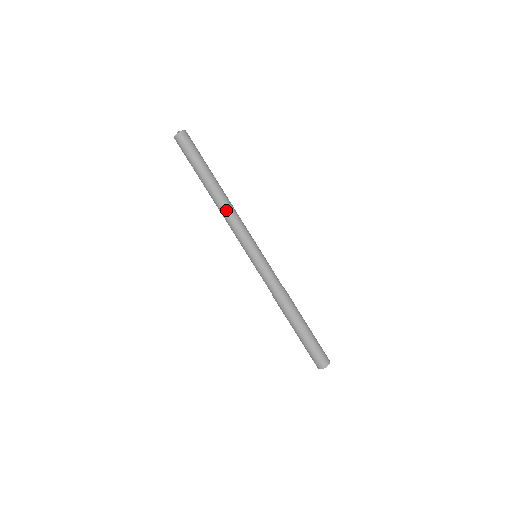
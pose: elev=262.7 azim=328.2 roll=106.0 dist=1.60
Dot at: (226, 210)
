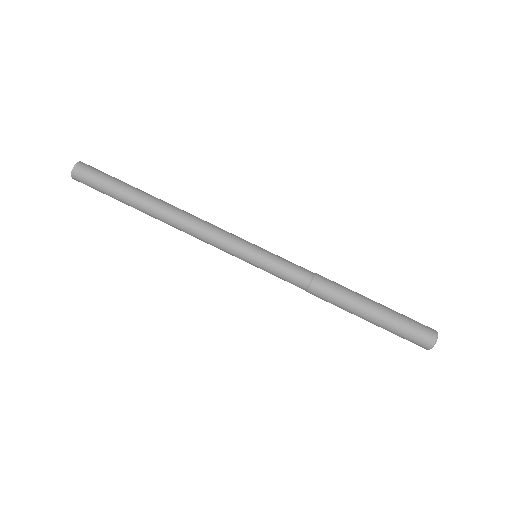
Dot at: (181, 229)
